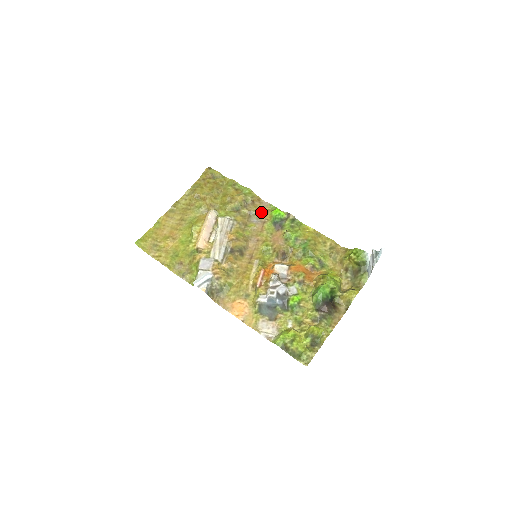
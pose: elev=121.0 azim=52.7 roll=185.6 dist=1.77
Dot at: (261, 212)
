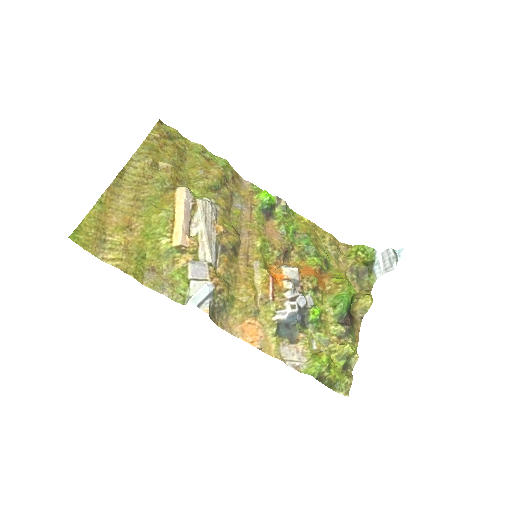
Dot at: (244, 194)
